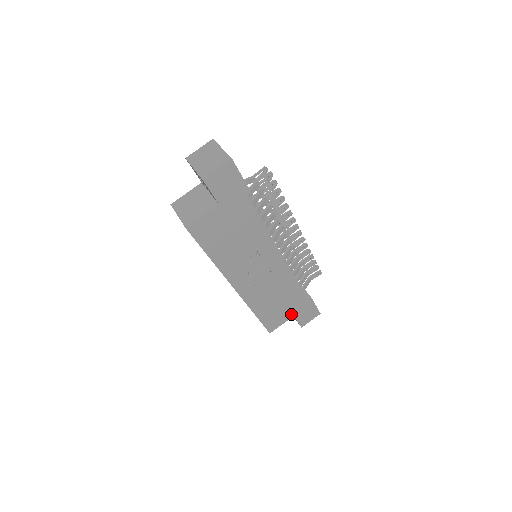
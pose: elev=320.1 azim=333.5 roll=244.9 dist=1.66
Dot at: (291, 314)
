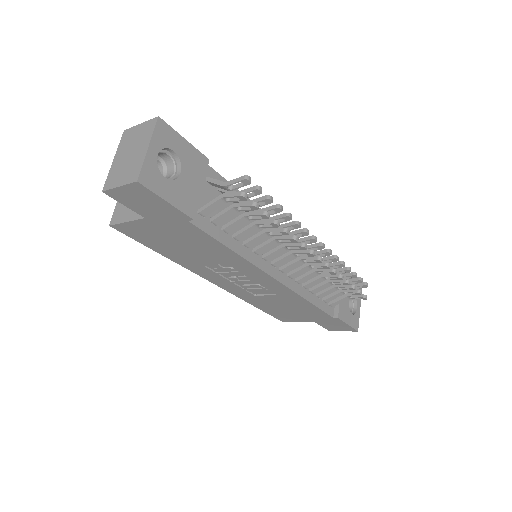
Dot at: (309, 319)
